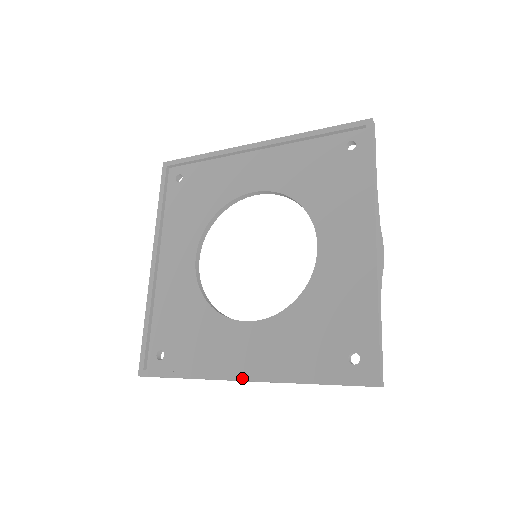
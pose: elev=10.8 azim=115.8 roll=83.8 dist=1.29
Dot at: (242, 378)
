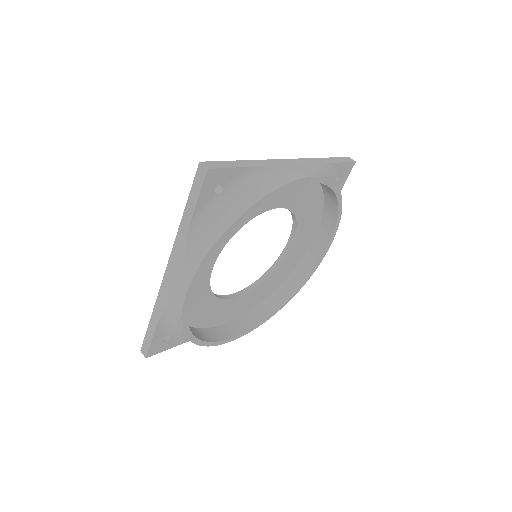
Dot at: (167, 270)
